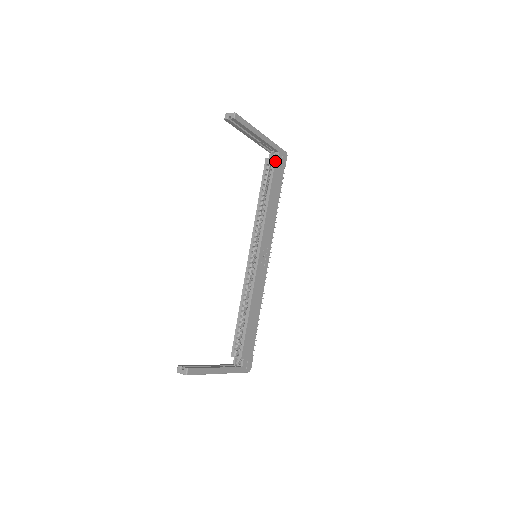
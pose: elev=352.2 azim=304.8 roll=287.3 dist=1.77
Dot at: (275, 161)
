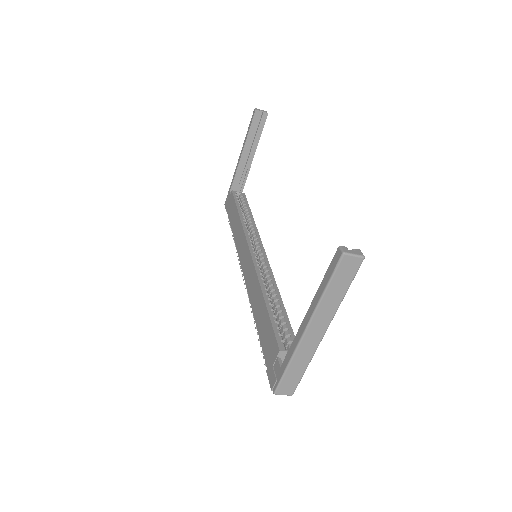
Dot at: (245, 195)
